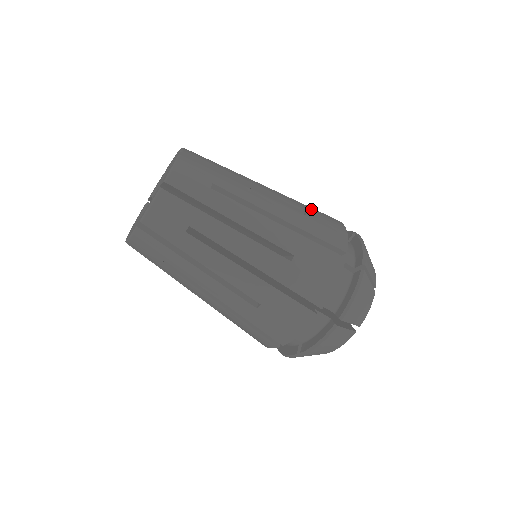
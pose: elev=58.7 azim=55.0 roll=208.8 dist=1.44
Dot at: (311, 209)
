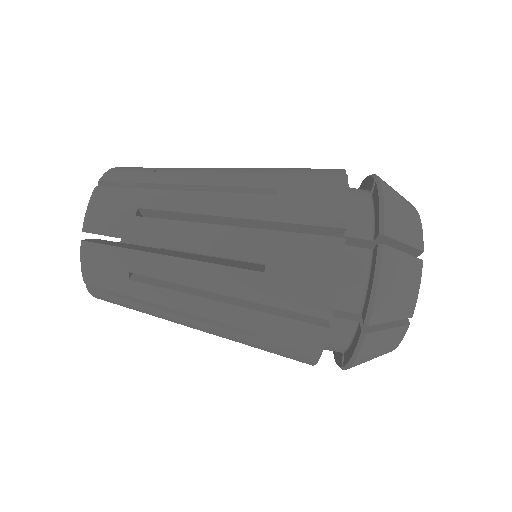
Dot at: occluded
